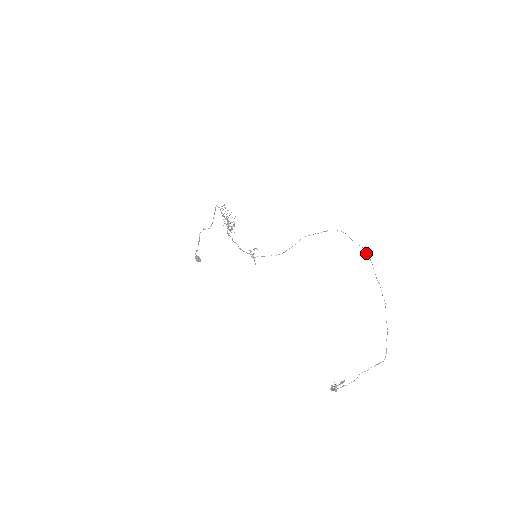
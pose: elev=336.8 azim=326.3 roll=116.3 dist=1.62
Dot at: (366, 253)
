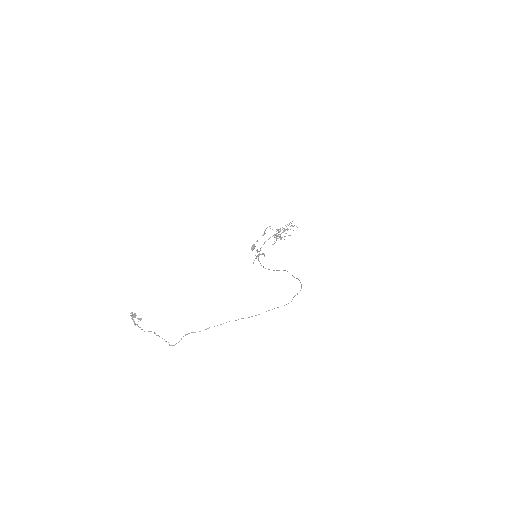
Dot at: (284, 305)
